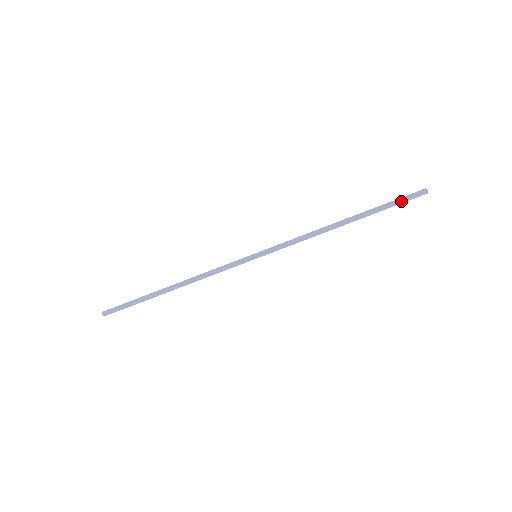
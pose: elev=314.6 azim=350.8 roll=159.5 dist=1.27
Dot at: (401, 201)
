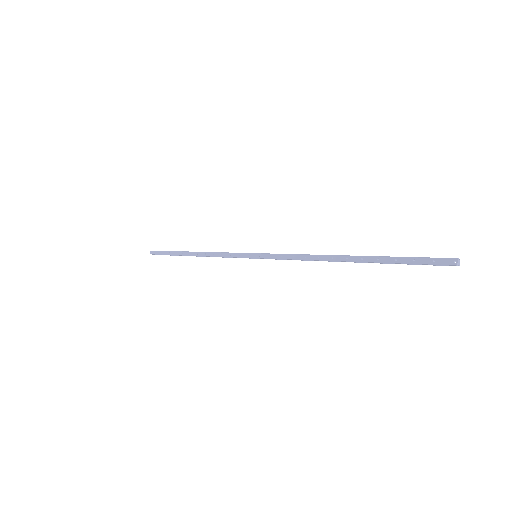
Dot at: (416, 263)
